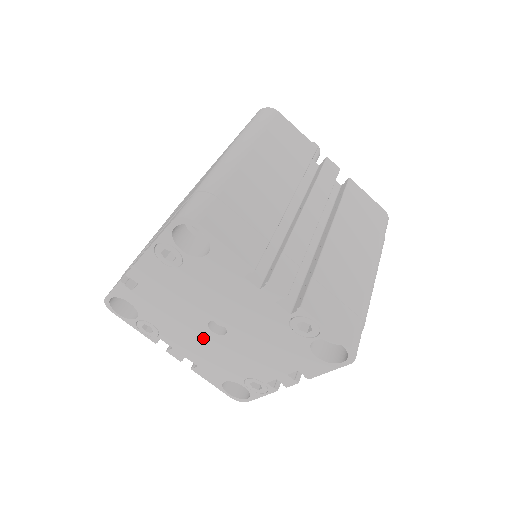
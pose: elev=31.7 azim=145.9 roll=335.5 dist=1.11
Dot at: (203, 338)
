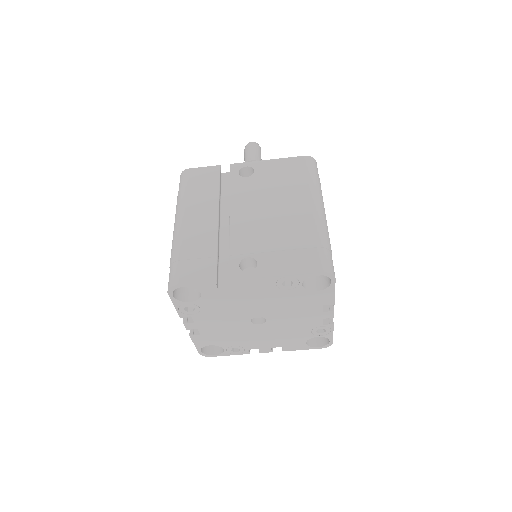
Dot at: (236, 323)
